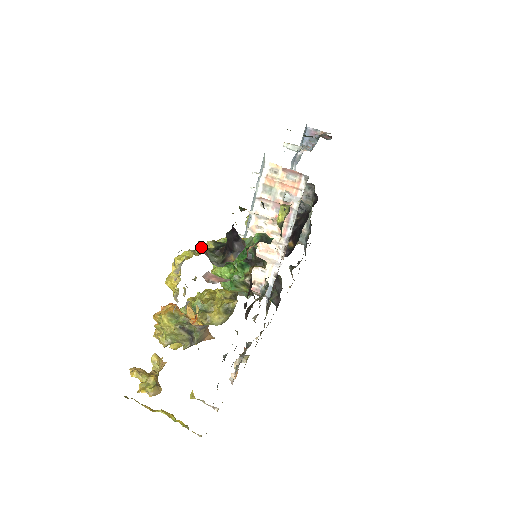
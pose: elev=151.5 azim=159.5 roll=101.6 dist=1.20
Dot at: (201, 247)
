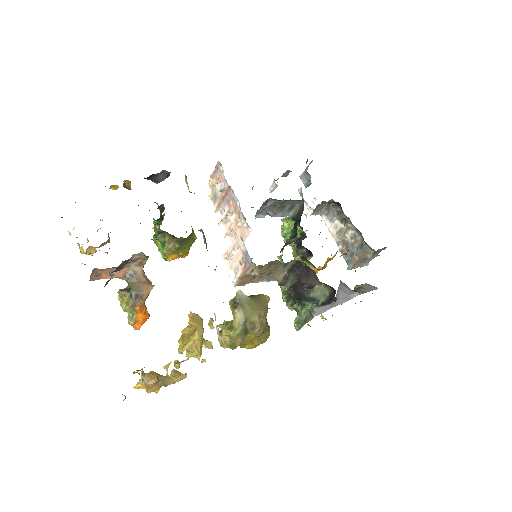
Dot at: (100, 220)
